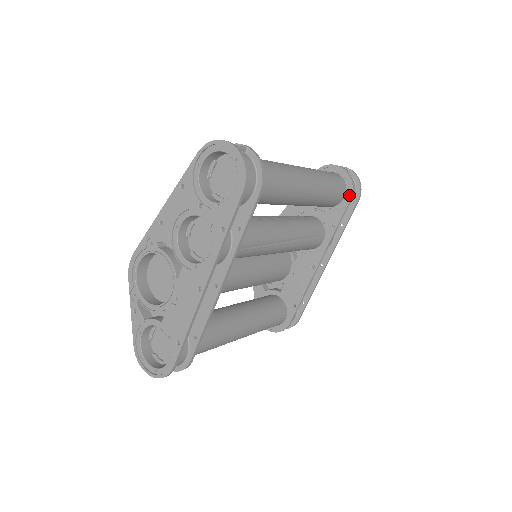
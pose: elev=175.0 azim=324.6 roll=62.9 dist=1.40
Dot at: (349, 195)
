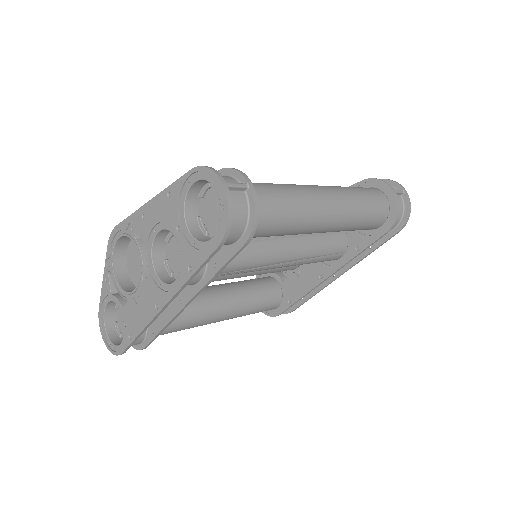
Dot at: (387, 227)
